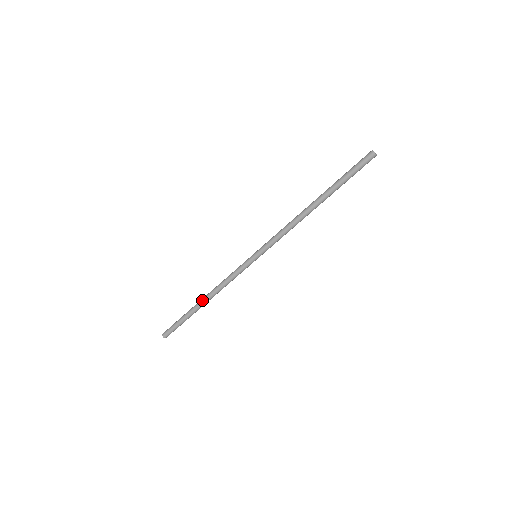
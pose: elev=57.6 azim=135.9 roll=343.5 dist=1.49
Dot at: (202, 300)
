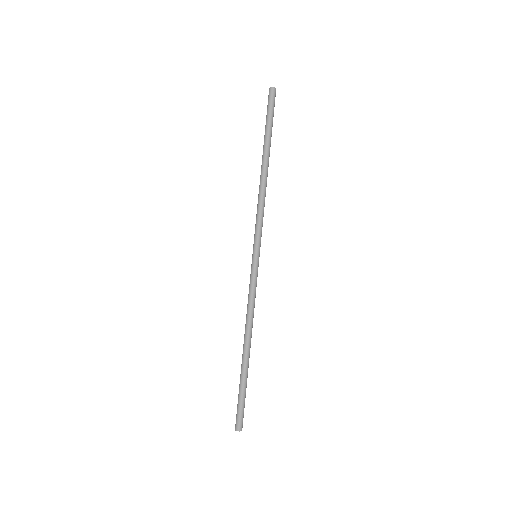
Dot at: (246, 348)
